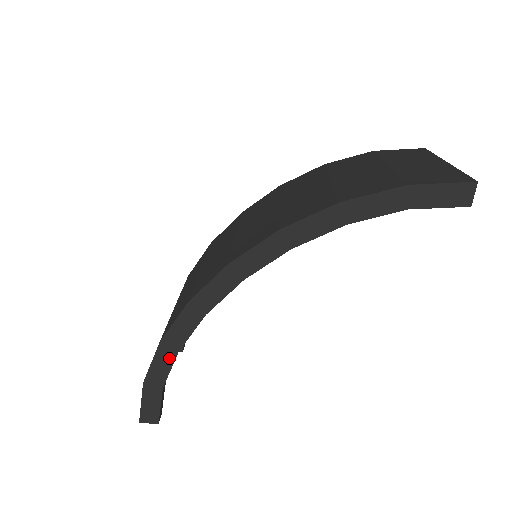
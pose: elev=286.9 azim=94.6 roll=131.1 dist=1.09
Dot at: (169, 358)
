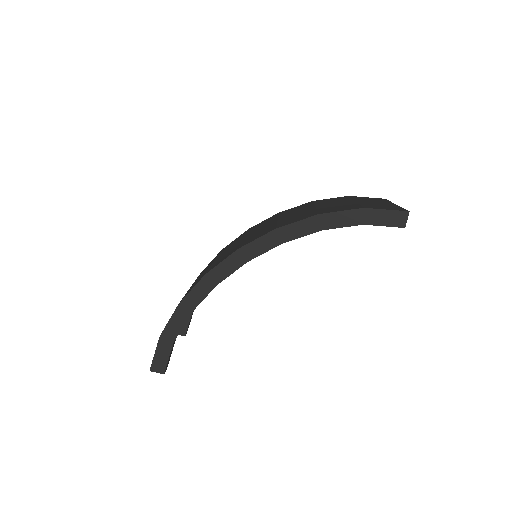
Dot at: (183, 318)
